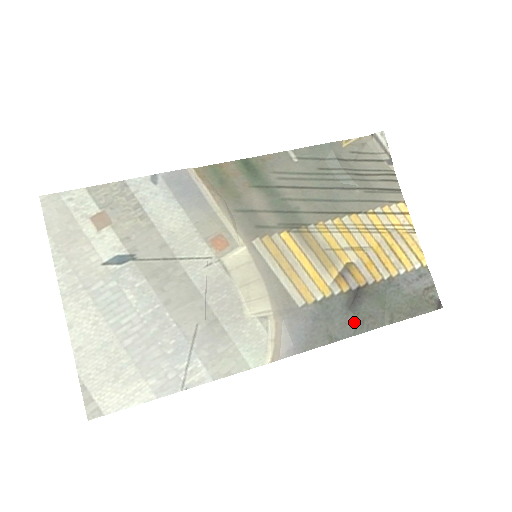
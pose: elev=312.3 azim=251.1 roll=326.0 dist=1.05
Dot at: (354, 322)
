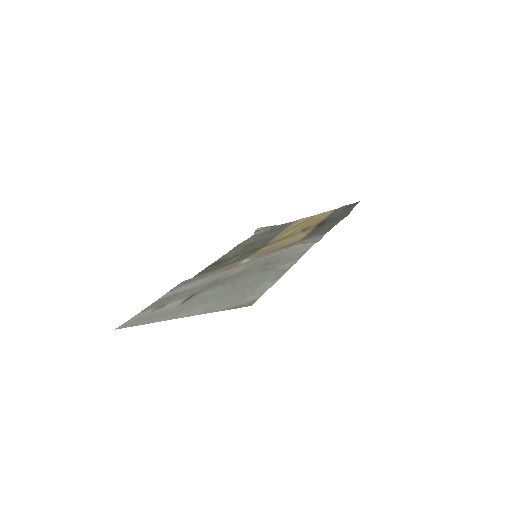
Dot at: (332, 222)
